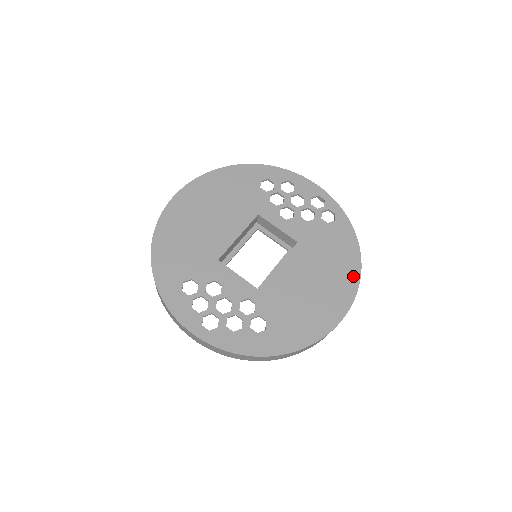
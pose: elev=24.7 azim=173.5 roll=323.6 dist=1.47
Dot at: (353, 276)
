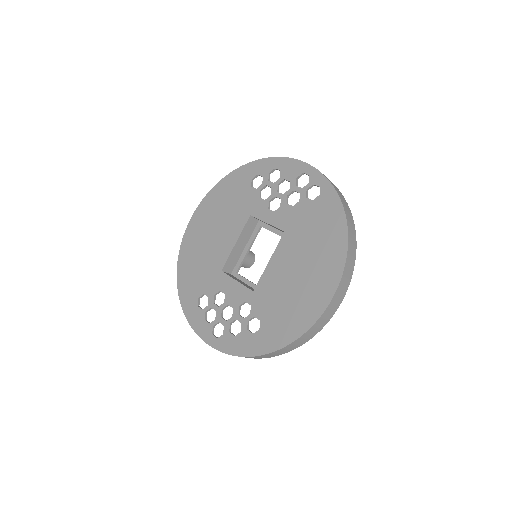
Dot at: (339, 253)
